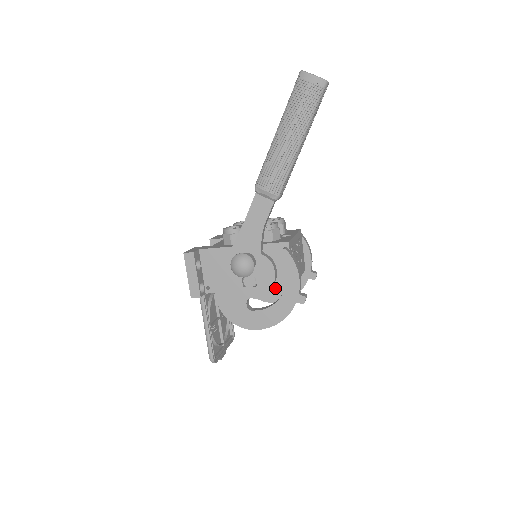
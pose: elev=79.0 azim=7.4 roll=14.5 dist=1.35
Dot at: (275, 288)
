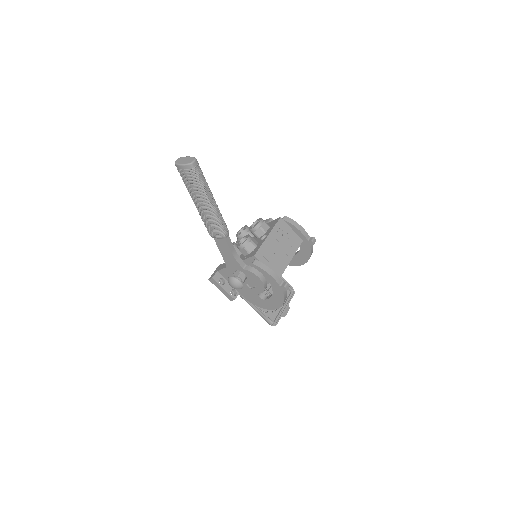
Dot at: occluded
